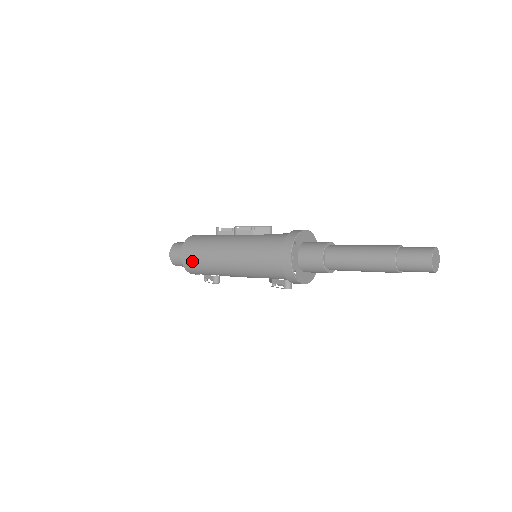
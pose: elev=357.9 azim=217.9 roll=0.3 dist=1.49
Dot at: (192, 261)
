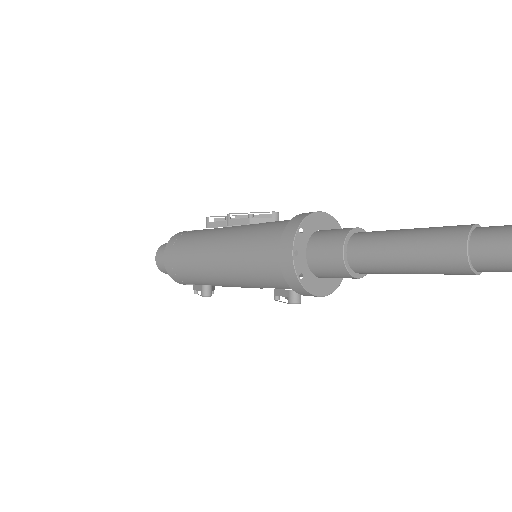
Dot at: (175, 265)
